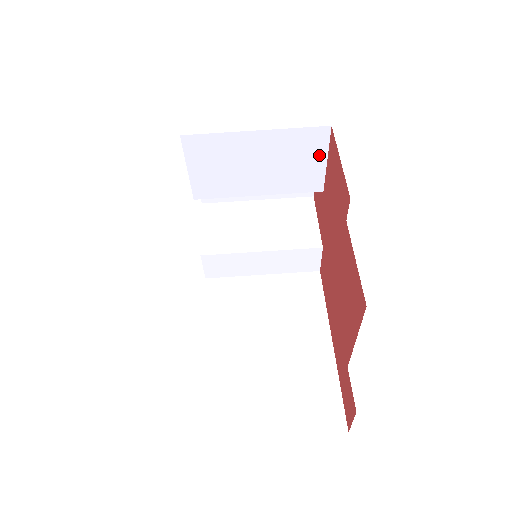
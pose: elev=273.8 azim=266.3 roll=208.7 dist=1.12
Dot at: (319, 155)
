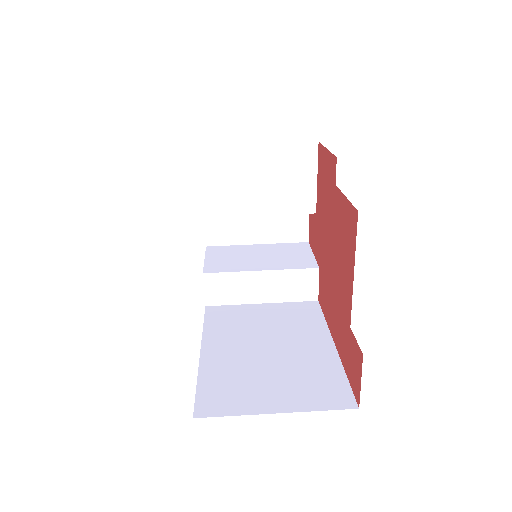
Dot at: (310, 172)
